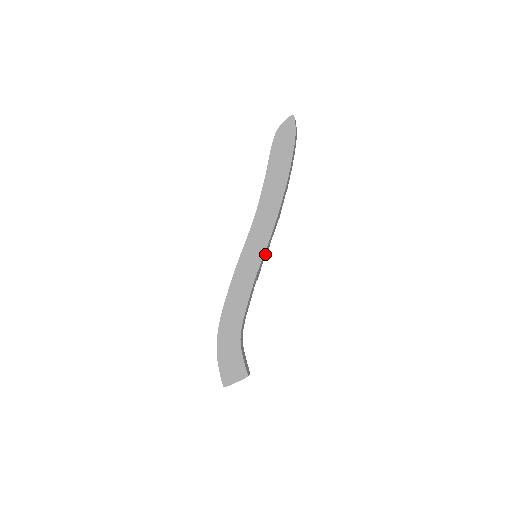
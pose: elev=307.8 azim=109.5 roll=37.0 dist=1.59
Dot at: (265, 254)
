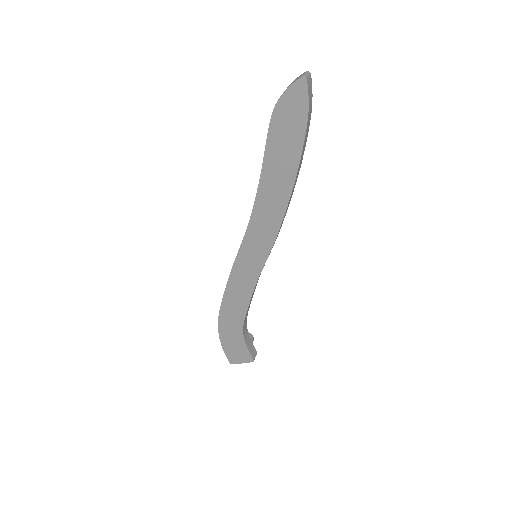
Dot at: occluded
